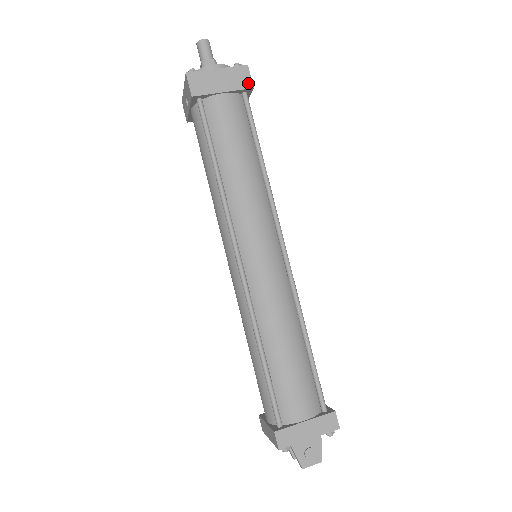
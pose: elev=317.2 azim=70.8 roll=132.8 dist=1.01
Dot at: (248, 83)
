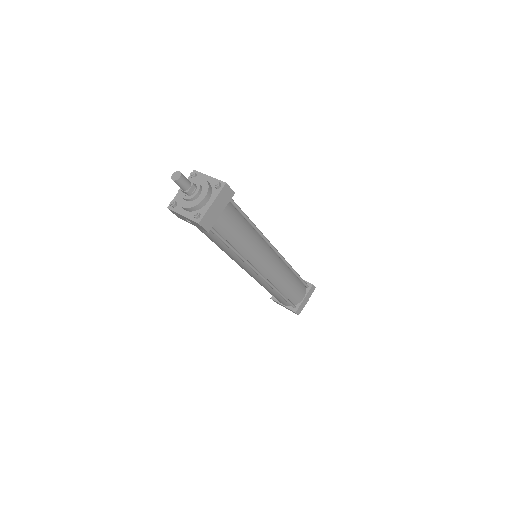
Dot at: (231, 194)
